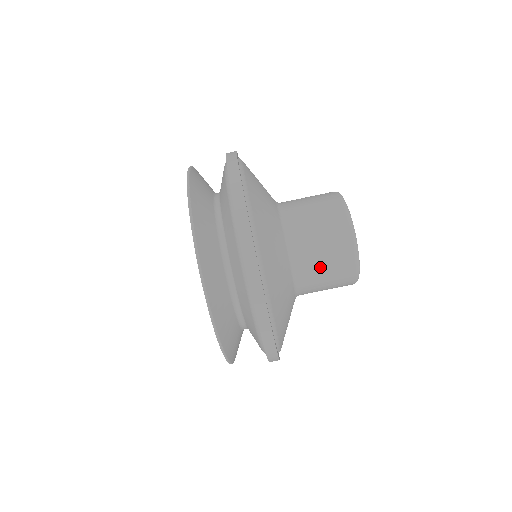
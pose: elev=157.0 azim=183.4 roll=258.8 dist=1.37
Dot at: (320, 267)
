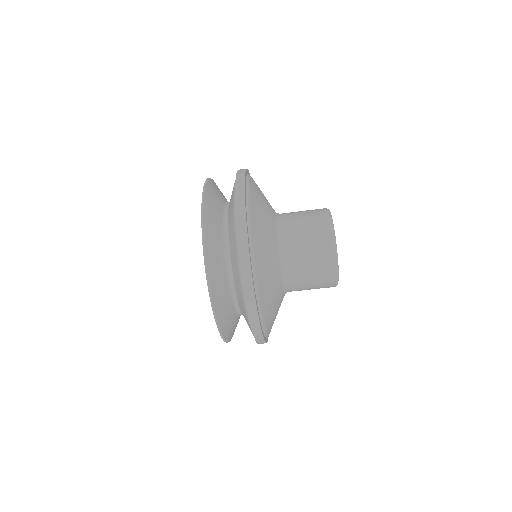
Dot at: (304, 263)
